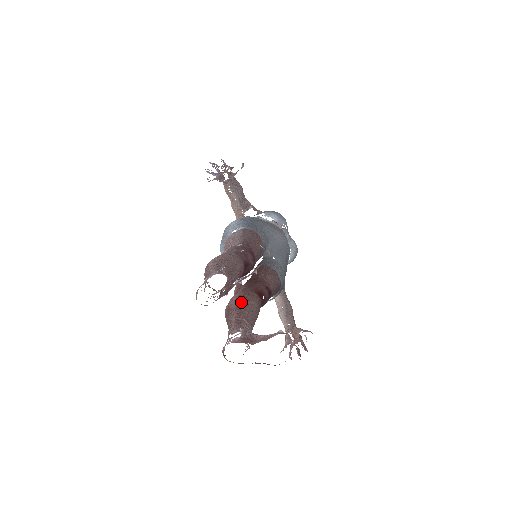
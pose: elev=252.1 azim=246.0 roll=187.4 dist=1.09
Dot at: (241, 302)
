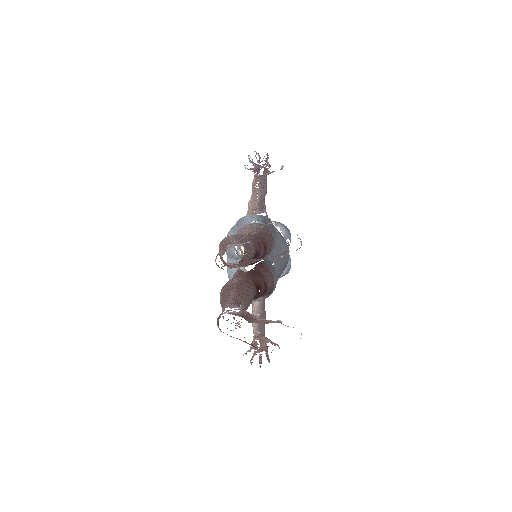
Dot at: (242, 285)
